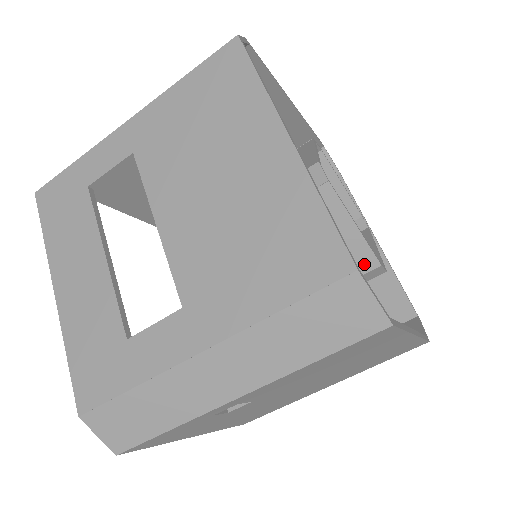
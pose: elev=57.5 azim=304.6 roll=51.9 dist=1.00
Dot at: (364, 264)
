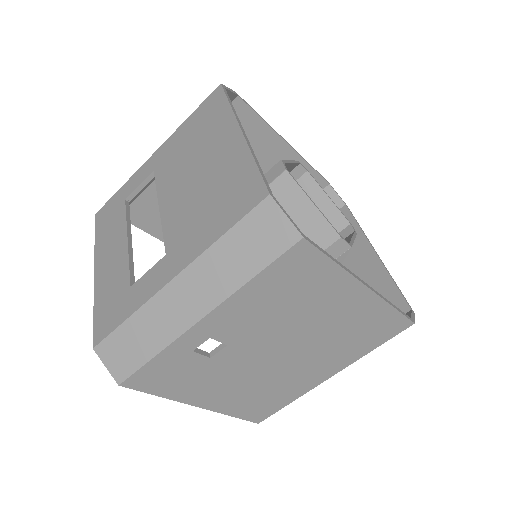
Dot at: (326, 238)
